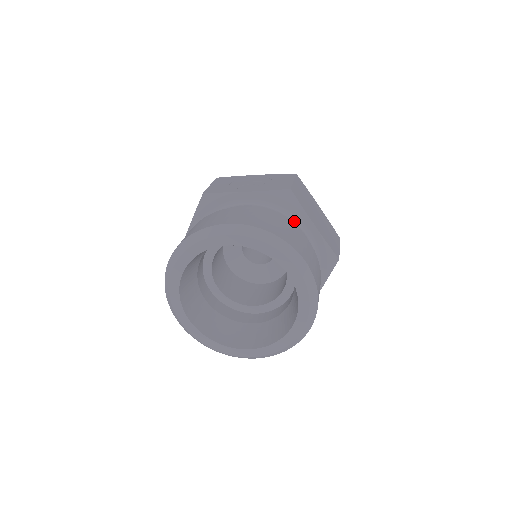
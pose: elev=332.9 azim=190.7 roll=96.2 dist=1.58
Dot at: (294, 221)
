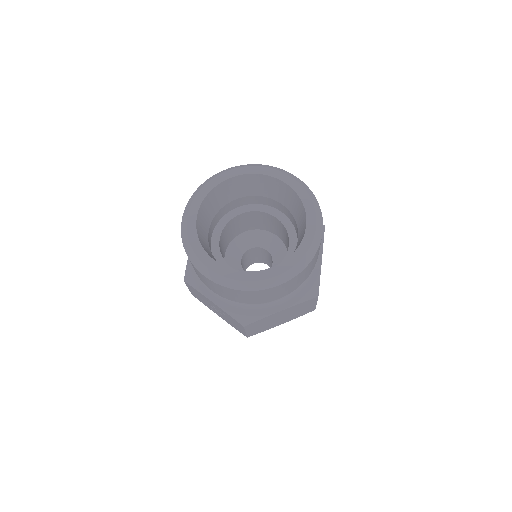
Dot at: occluded
